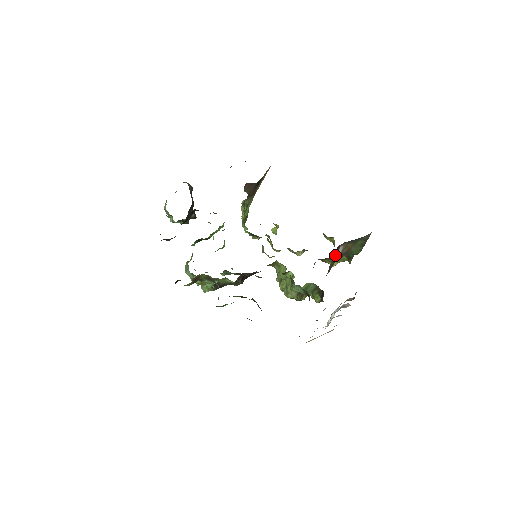
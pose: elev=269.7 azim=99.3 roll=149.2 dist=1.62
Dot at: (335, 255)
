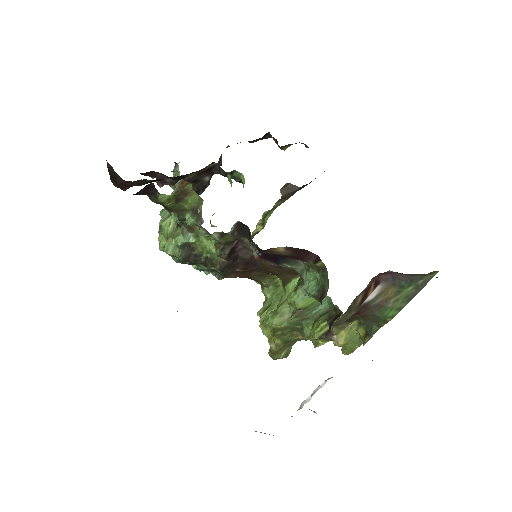
Dot at: (366, 294)
